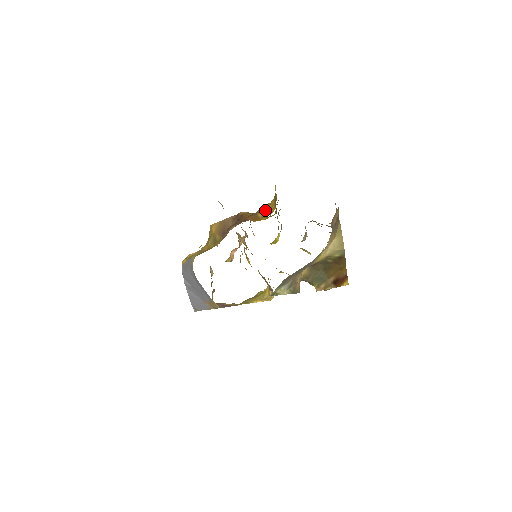
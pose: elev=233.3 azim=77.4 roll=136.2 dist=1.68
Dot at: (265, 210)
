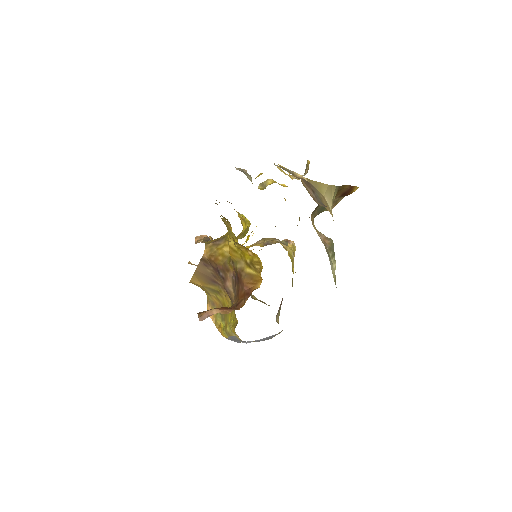
Dot at: (243, 258)
